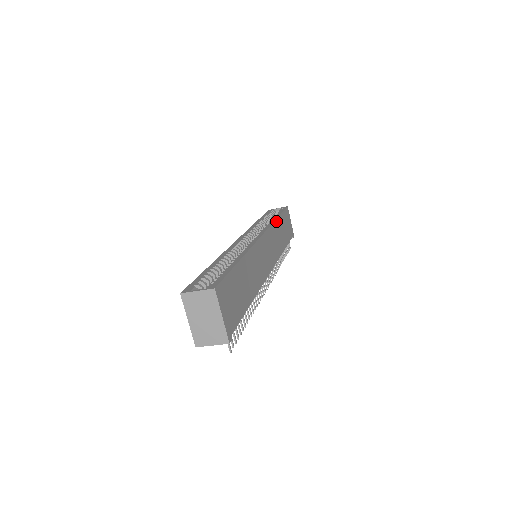
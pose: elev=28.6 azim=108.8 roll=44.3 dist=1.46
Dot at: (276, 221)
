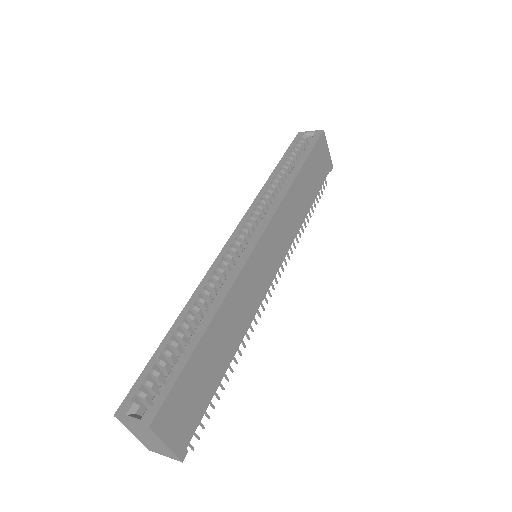
Dot at: (294, 182)
